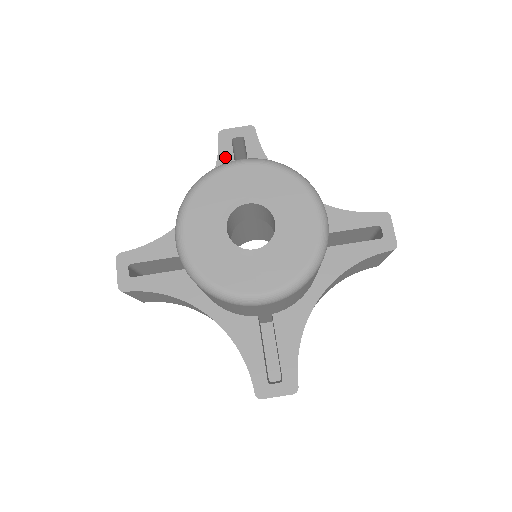
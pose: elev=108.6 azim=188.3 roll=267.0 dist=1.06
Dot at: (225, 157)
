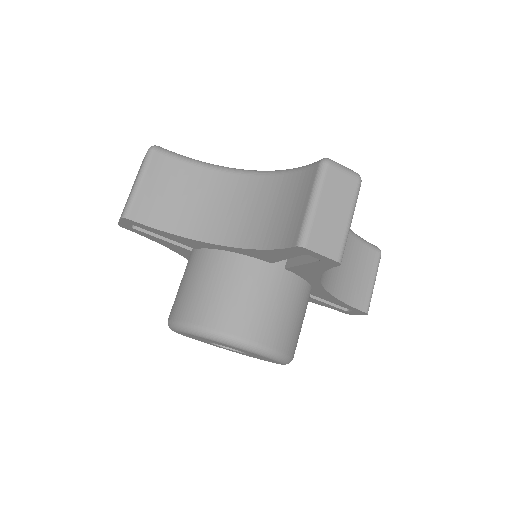
Dot at: (149, 237)
